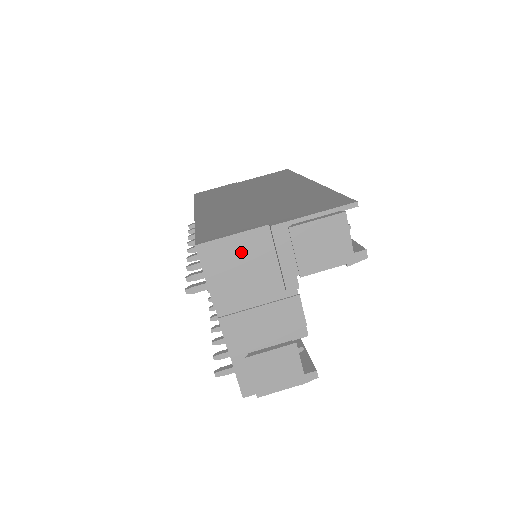
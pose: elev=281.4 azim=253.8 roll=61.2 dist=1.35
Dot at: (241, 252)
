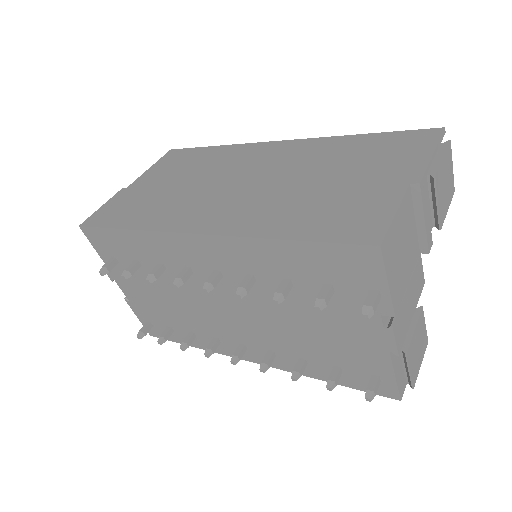
Dot at: (401, 231)
